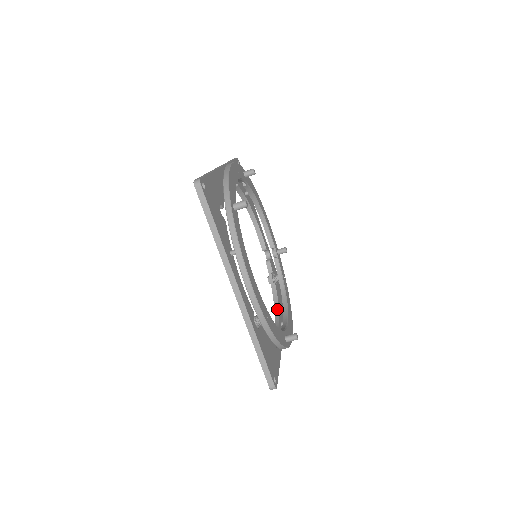
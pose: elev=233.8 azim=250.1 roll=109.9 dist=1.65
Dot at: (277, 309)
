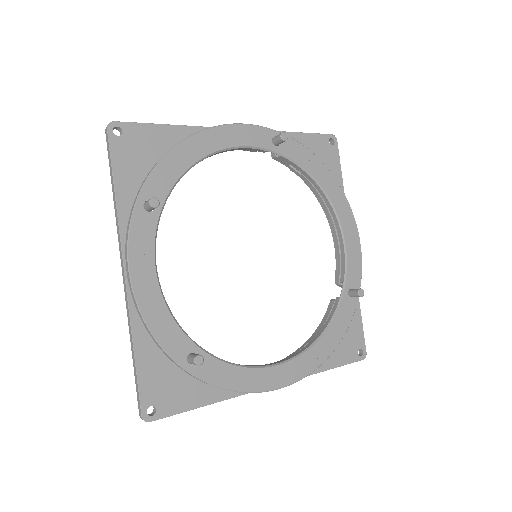
Dot at: (325, 210)
